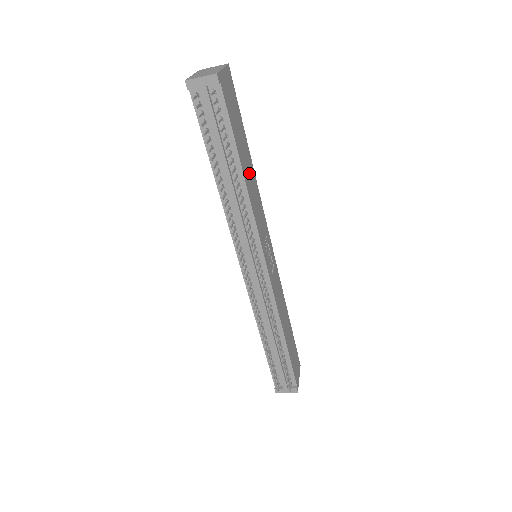
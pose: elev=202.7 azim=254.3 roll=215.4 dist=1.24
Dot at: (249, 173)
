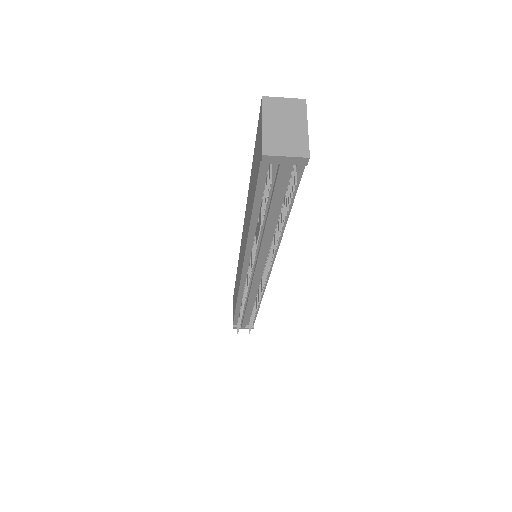
Dot at: occluded
